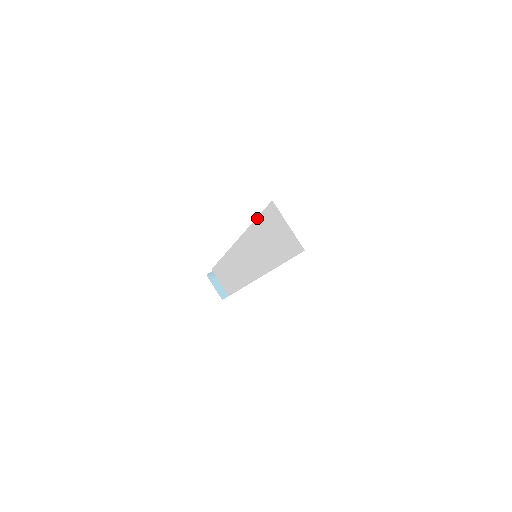
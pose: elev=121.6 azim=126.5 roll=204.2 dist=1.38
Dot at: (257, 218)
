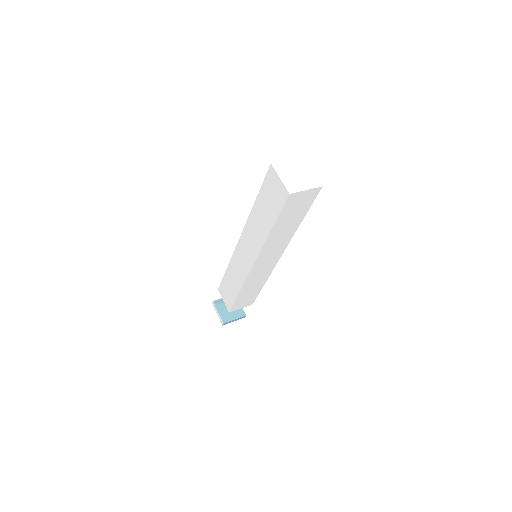
Dot at: (260, 190)
